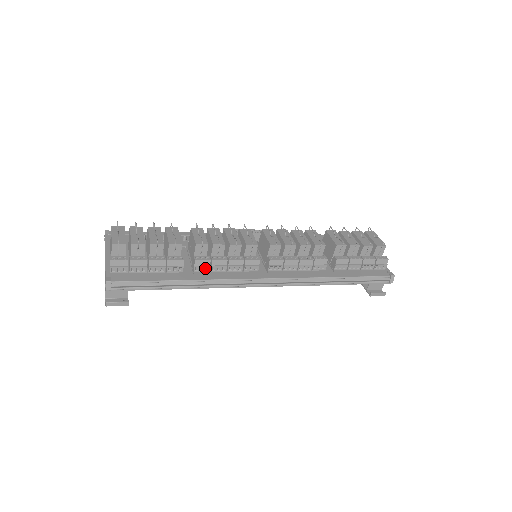
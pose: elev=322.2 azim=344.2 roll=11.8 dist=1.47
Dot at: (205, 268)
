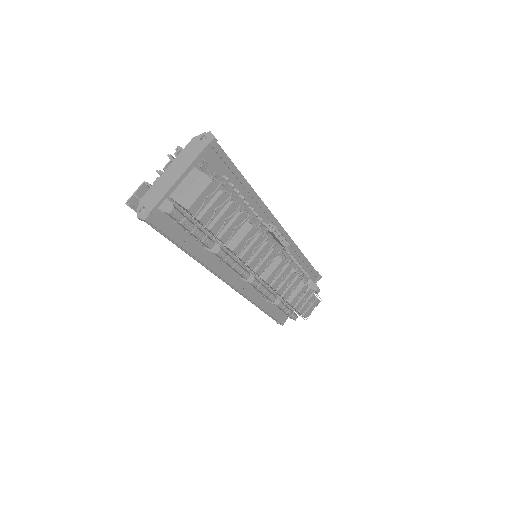
Dot at: (215, 255)
